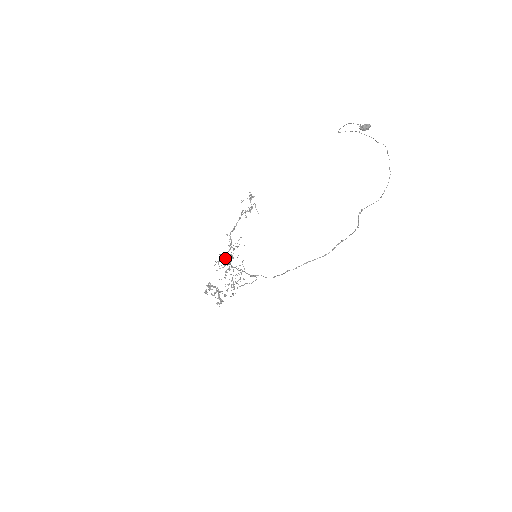
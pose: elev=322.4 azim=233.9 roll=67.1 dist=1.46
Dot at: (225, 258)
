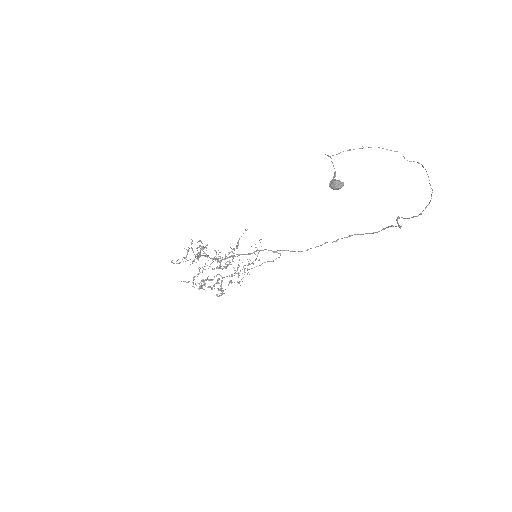
Dot at: (219, 256)
